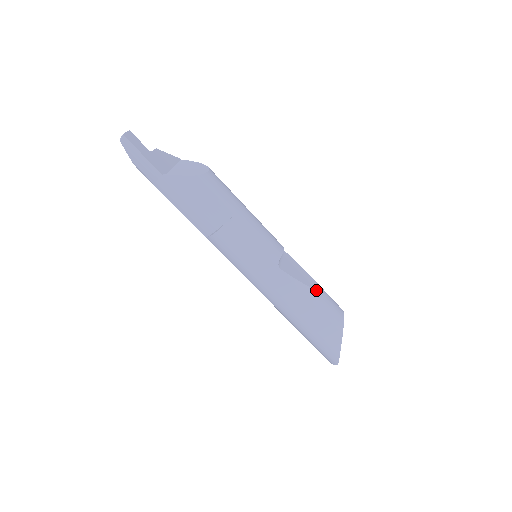
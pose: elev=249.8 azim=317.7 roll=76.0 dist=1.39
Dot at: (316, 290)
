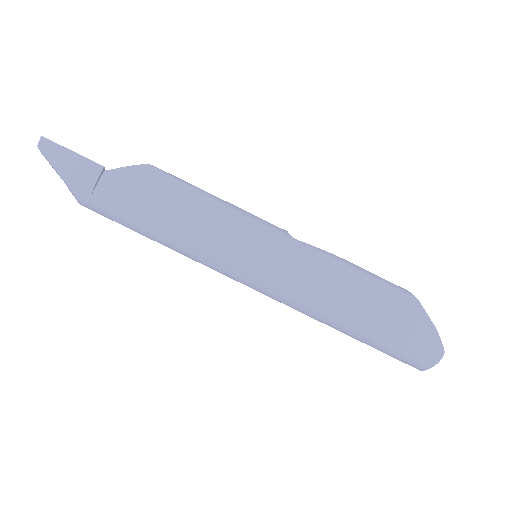
Dot at: (350, 262)
